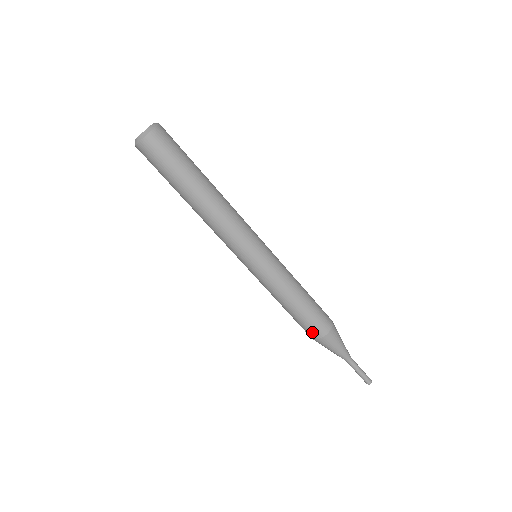
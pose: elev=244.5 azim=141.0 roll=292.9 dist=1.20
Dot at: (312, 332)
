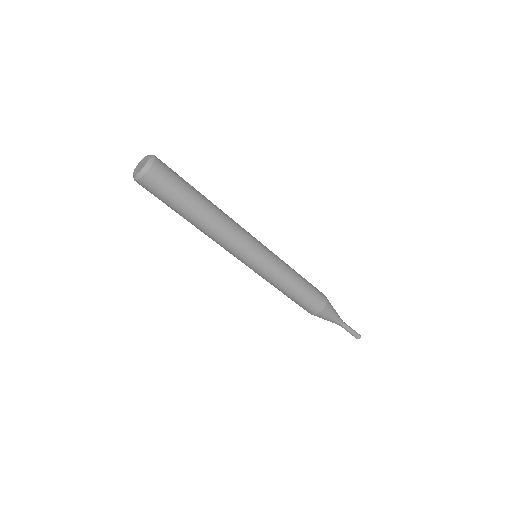
Dot at: (307, 310)
